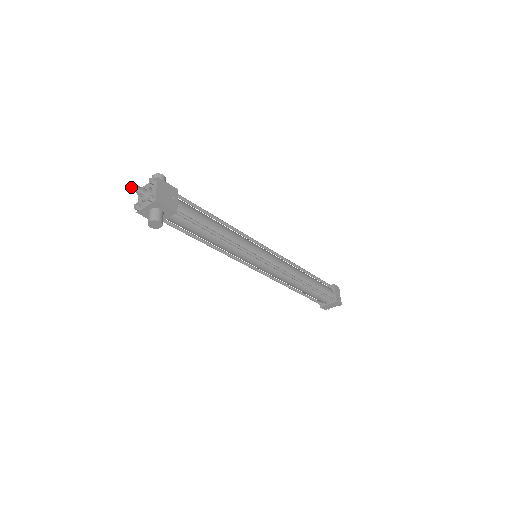
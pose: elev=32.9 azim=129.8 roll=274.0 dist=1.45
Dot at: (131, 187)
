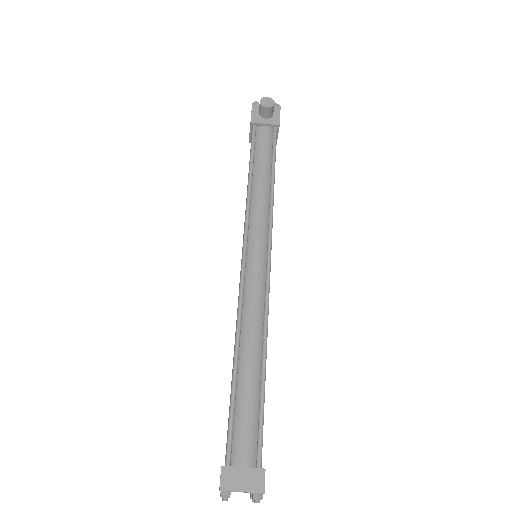
Dot at: occluded
